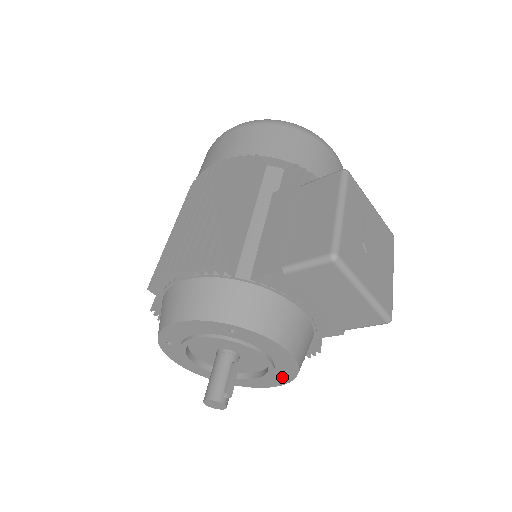
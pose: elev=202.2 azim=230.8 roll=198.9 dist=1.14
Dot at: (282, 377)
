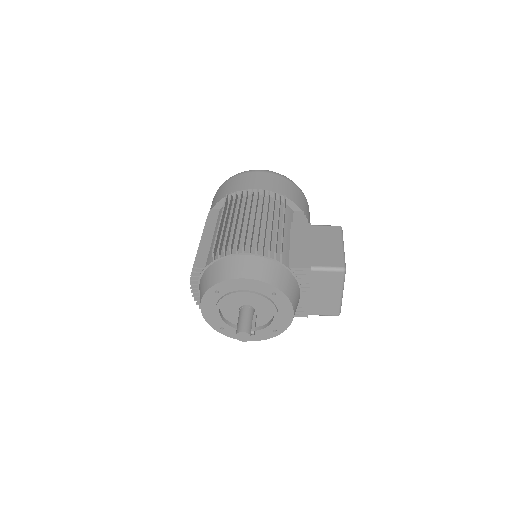
Dot at: (268, 334)
